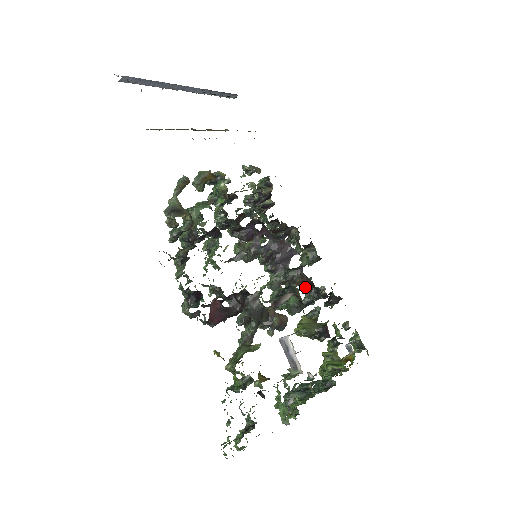
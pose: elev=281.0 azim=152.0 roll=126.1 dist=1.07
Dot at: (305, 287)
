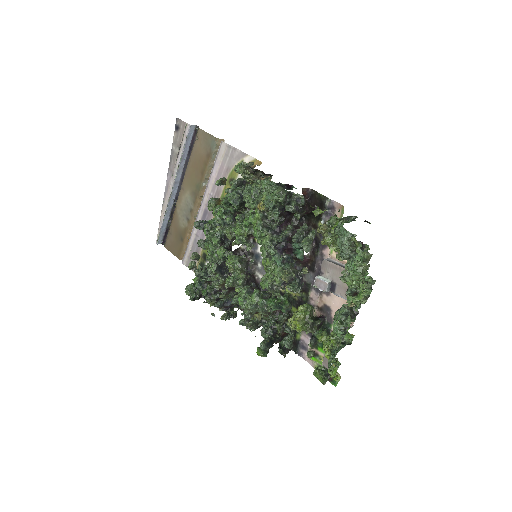
Dot at: (289, 293)
